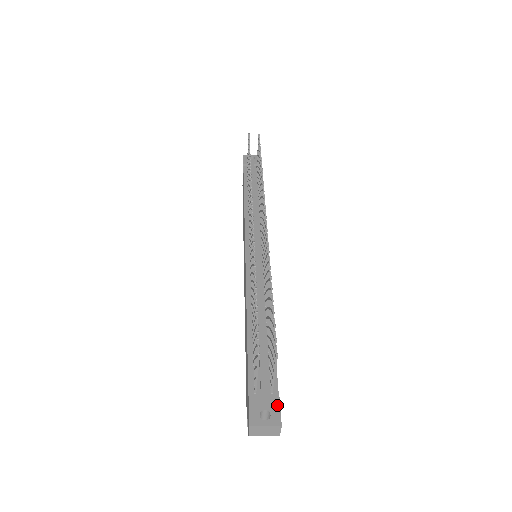
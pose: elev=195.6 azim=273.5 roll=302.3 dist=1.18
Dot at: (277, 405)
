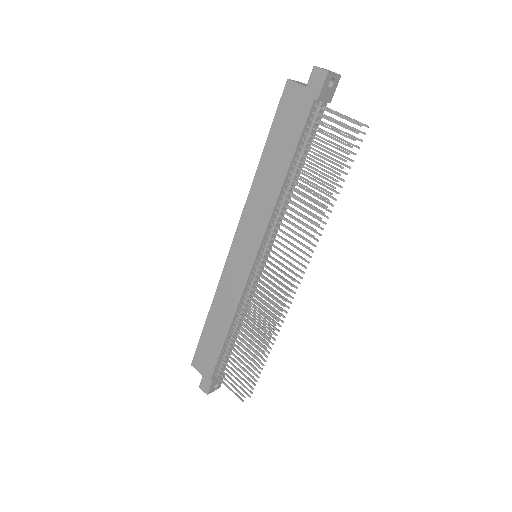
Dot at: occluded
